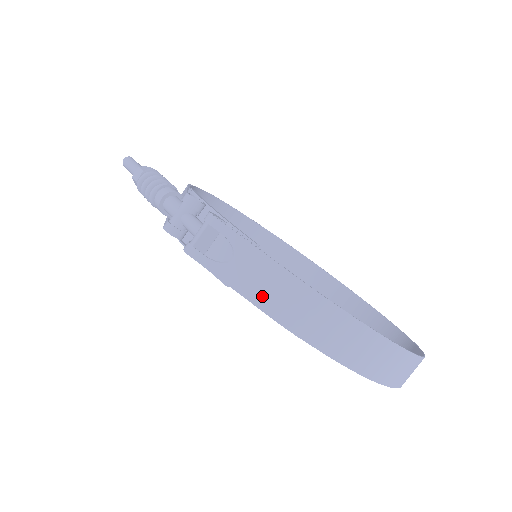
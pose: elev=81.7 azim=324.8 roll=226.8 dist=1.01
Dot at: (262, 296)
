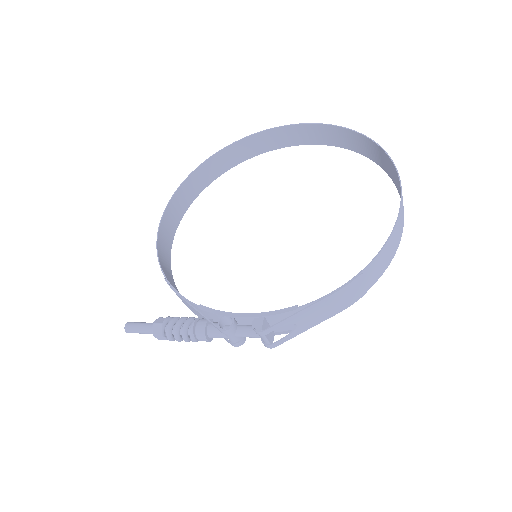
Dot at: (329, 313)
